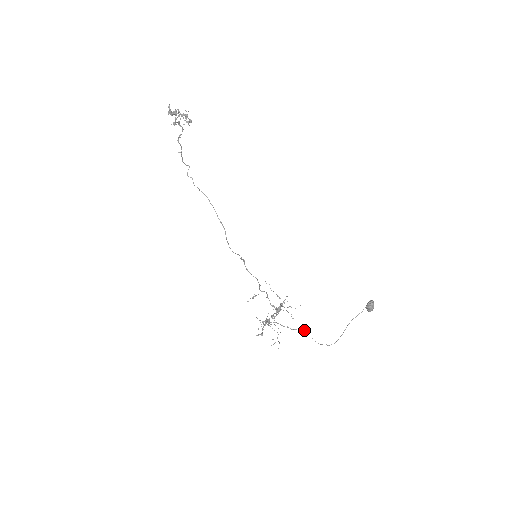
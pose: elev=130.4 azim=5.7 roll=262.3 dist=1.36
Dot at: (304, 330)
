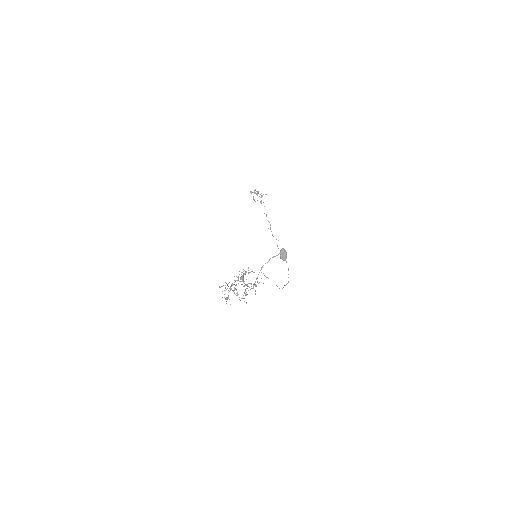
Dot at: occluded
